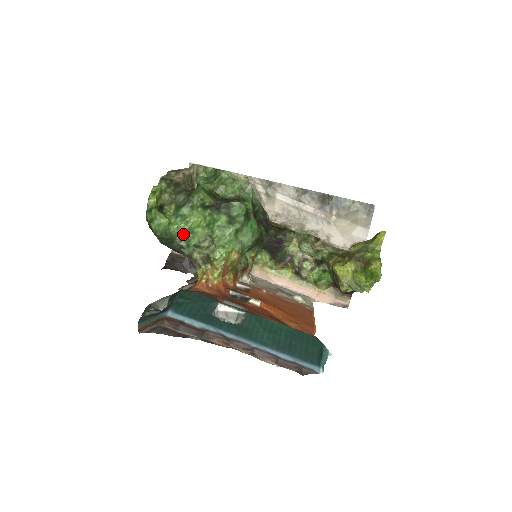
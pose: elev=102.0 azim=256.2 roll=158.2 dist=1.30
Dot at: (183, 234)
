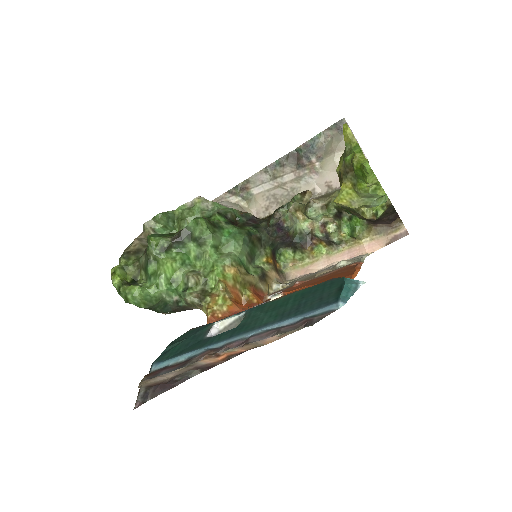
Dot at: (165, 289)
